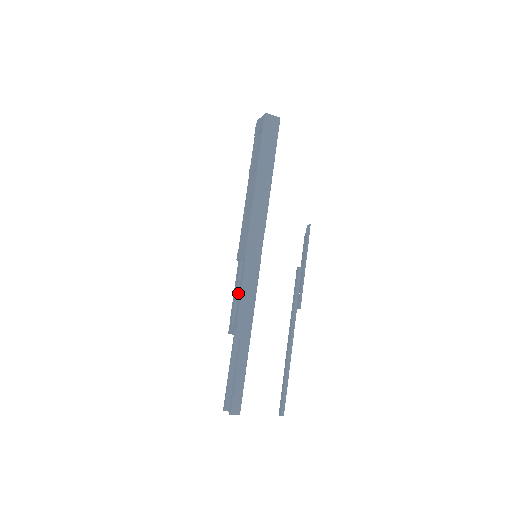
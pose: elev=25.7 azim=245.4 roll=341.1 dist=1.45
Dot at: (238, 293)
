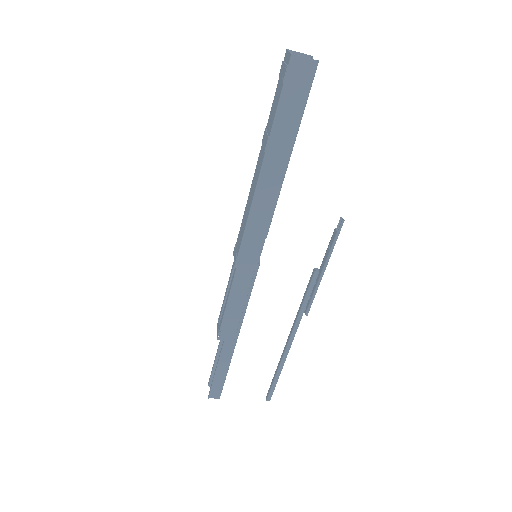
Dot at: occluded
